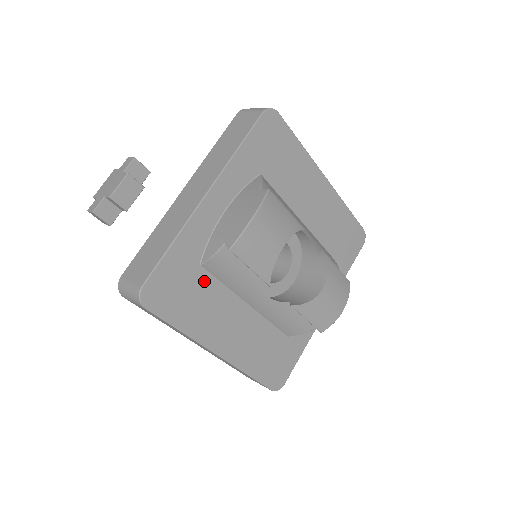
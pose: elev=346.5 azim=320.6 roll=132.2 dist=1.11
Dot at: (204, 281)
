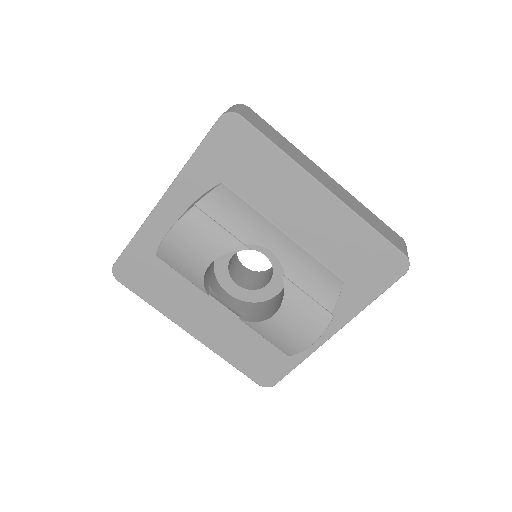
Dot at: (169, 272)
